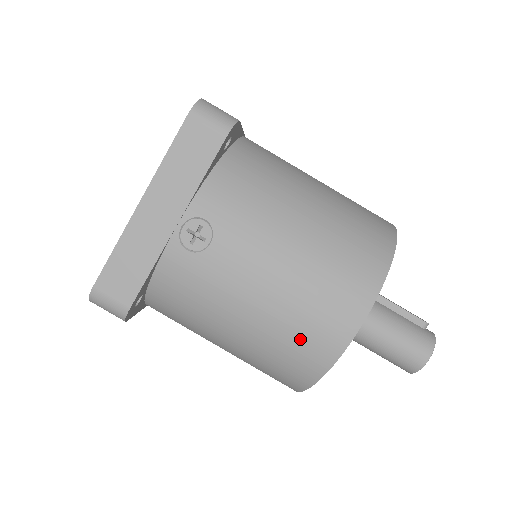
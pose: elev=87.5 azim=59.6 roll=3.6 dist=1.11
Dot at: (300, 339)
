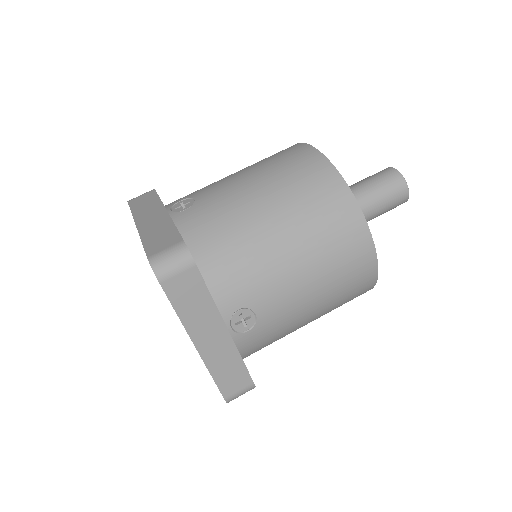
Dot at: (294, 170)
